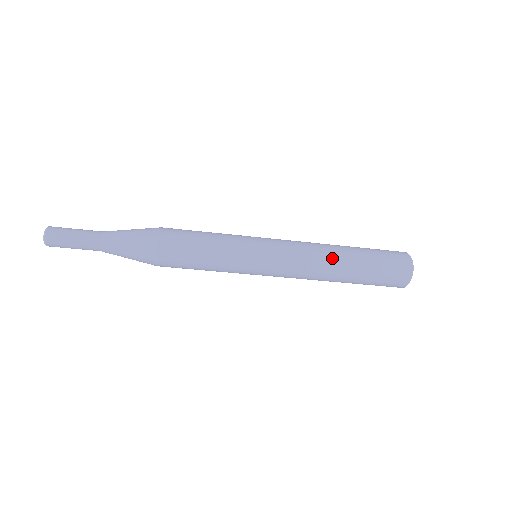
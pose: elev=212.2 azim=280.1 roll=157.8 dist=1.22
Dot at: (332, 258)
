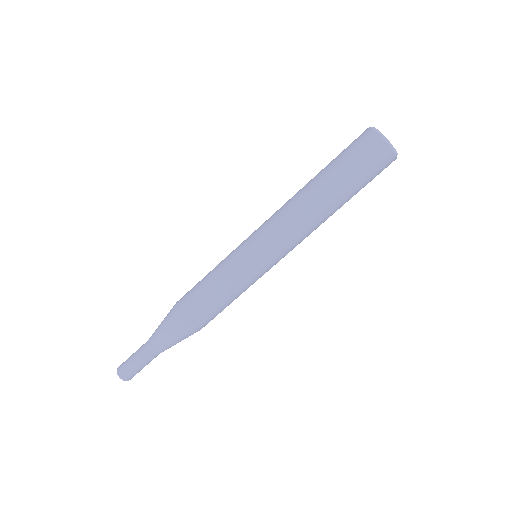
Dot at: (305, 200)
